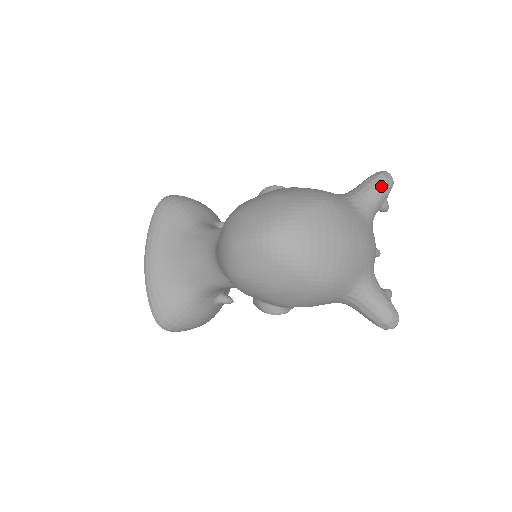
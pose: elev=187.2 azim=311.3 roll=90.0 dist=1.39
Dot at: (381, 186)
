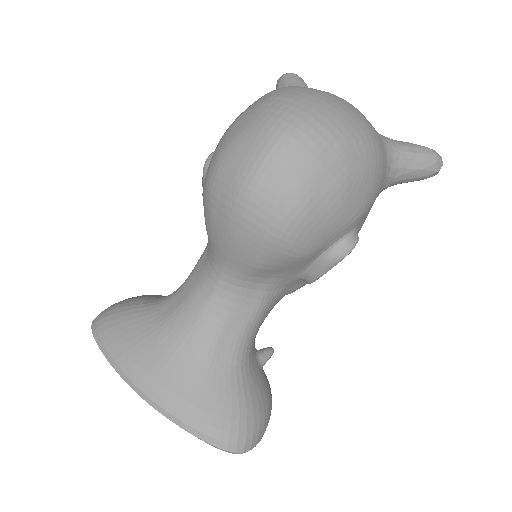
Dot at: (296, 78)
